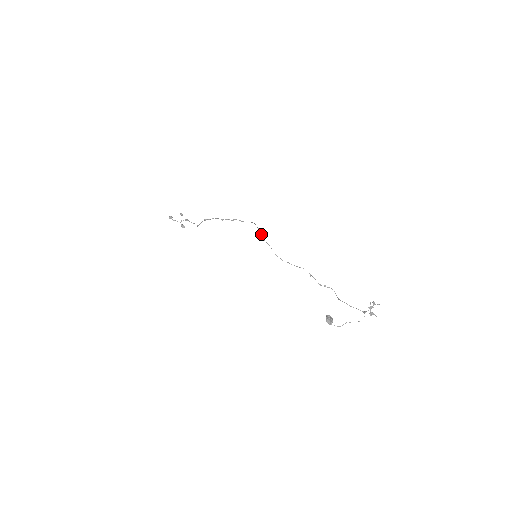
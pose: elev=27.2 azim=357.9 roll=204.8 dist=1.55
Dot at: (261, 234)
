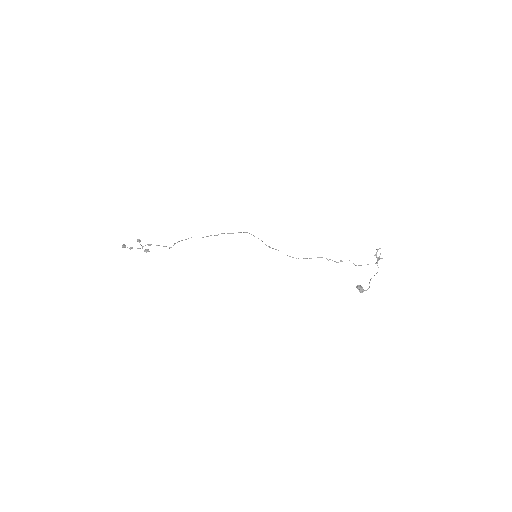
Dot at: occluded
